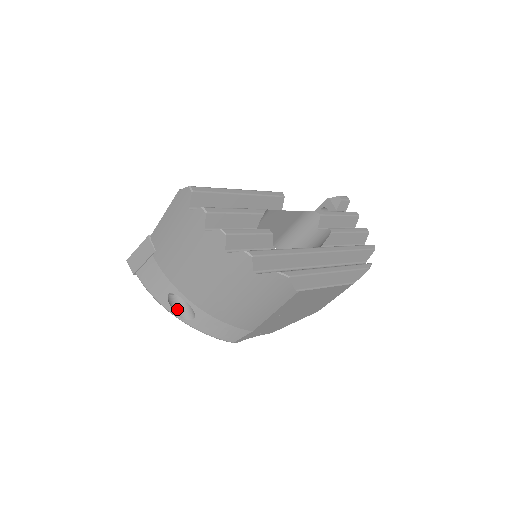
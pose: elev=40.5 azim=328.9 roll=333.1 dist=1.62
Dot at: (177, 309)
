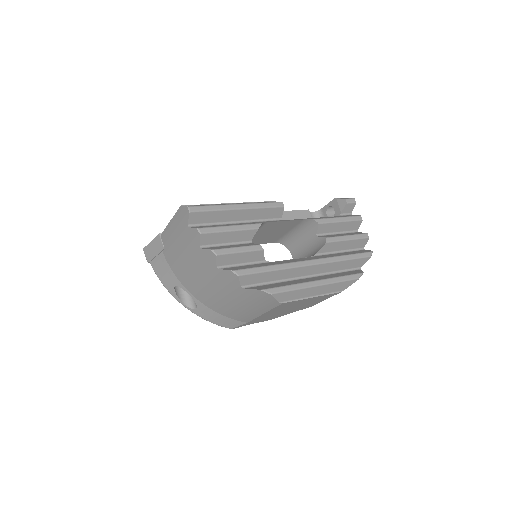
Dot at: (183, 298)
